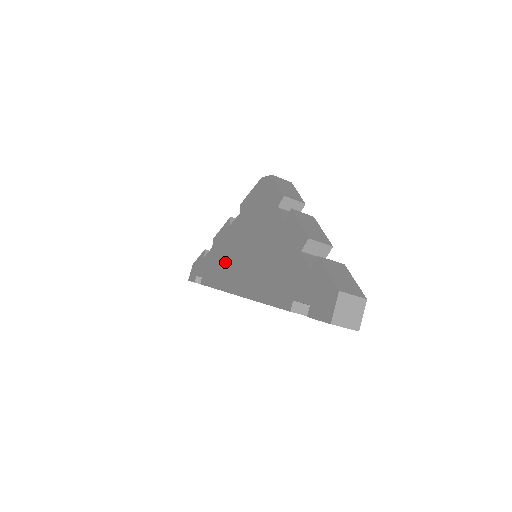
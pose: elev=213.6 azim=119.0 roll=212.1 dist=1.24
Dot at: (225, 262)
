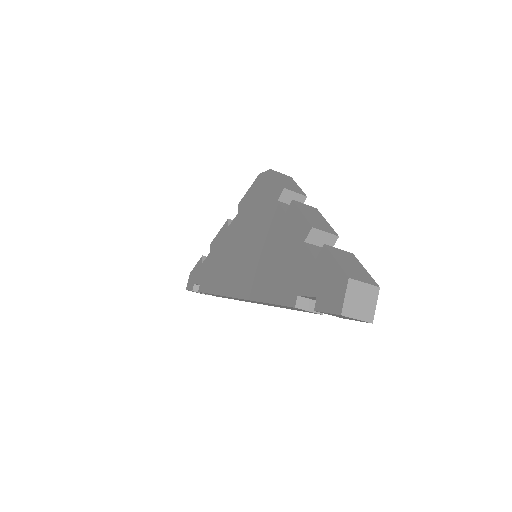
Dot at: (223, 265)
